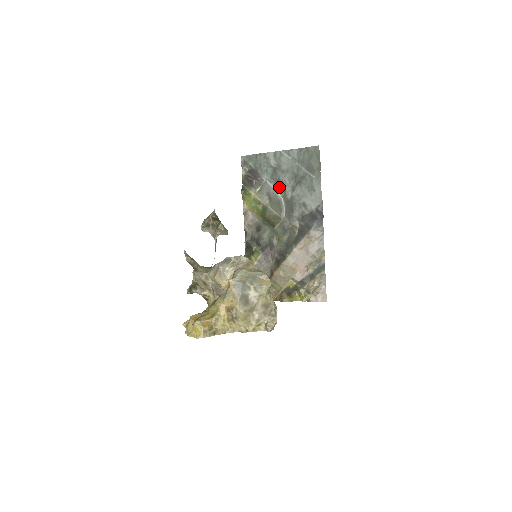
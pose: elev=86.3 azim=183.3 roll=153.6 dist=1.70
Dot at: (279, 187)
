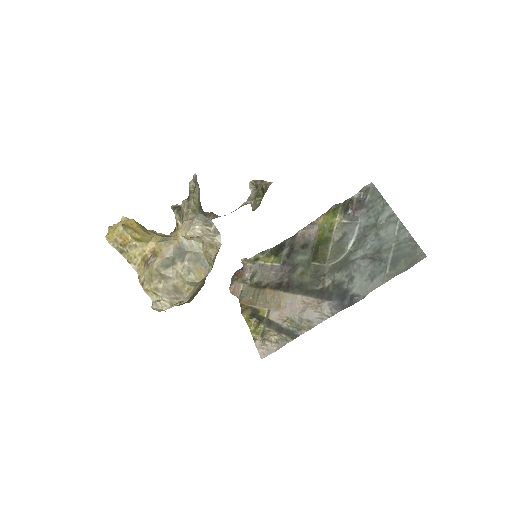
Dot at: (358, 241)
